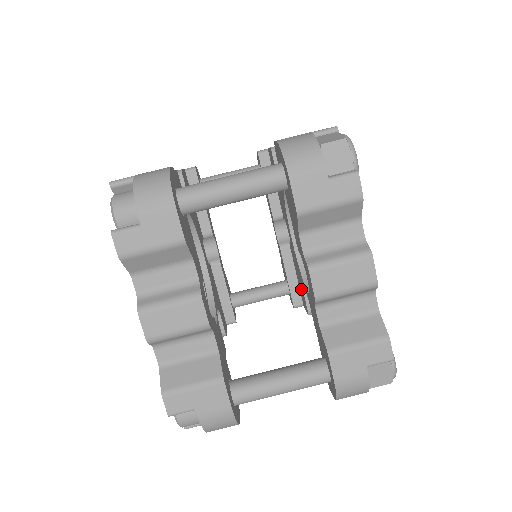
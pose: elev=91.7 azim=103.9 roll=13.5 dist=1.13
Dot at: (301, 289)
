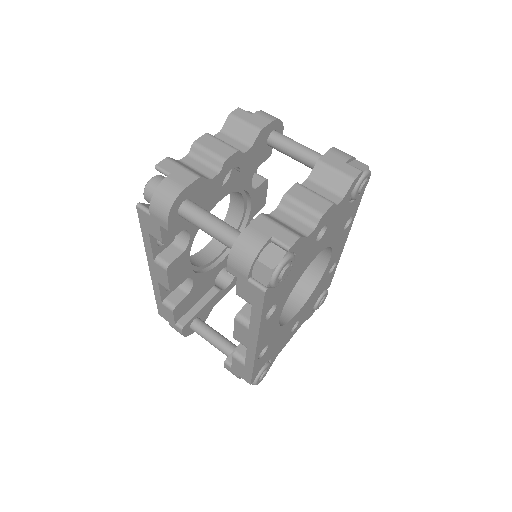
Dot at: occluded
